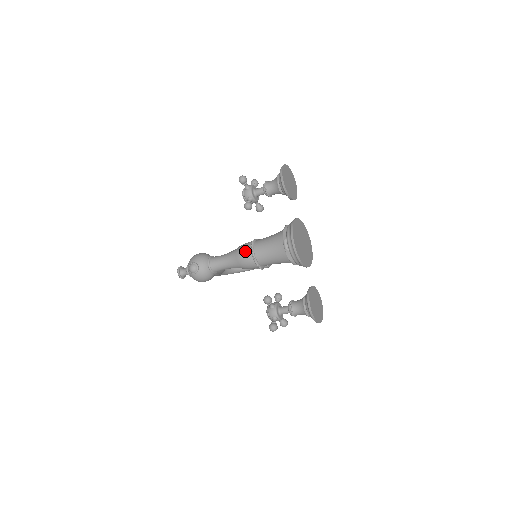
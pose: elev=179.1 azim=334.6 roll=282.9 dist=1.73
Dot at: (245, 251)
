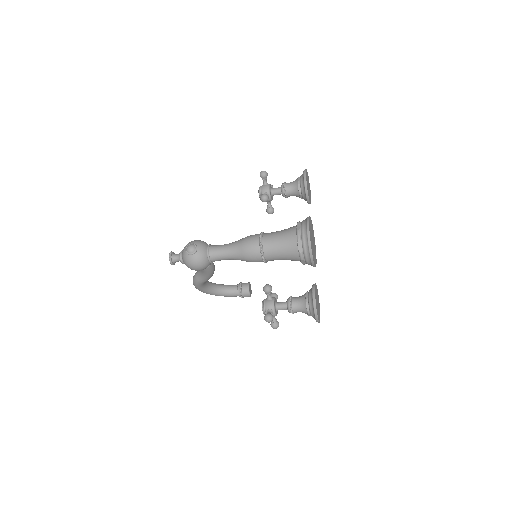
Dot at: (252, 239)
